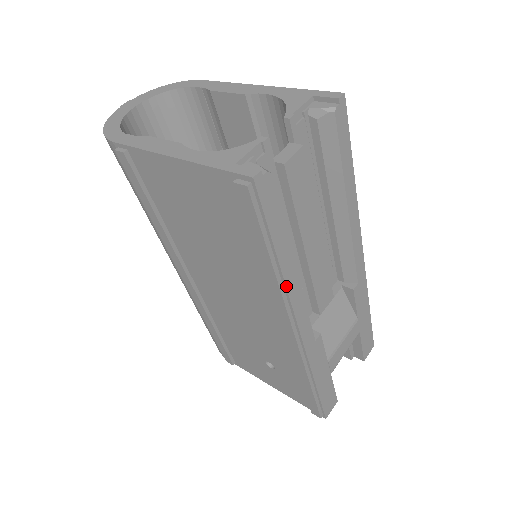
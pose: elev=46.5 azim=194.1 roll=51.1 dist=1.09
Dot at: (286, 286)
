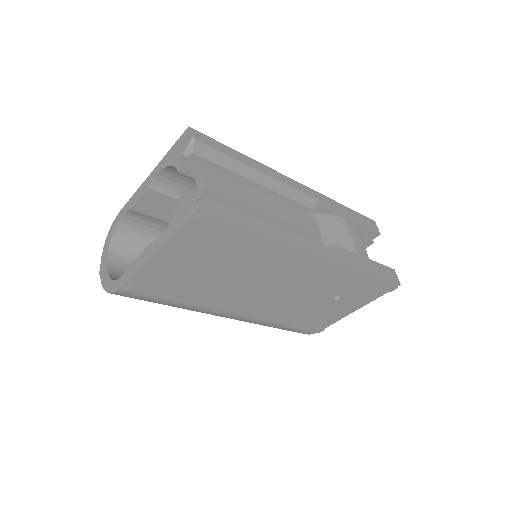
Dot at: (281, 239)
